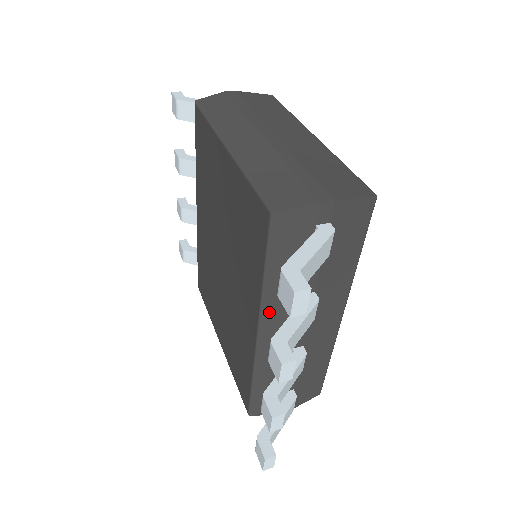
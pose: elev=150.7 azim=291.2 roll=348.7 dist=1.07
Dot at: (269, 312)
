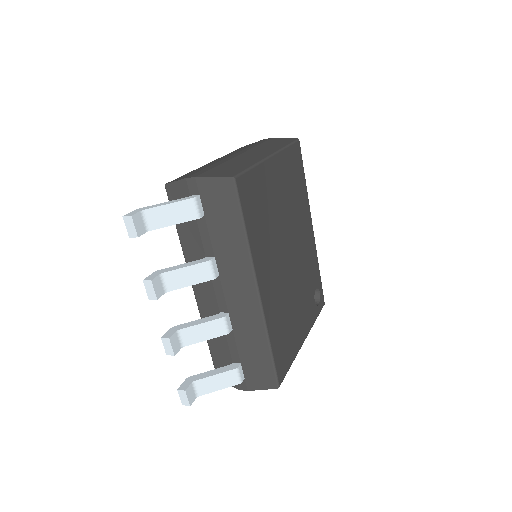
Dot at: occluded
